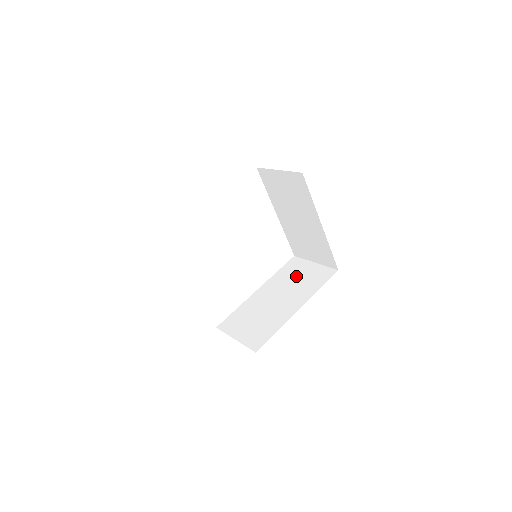
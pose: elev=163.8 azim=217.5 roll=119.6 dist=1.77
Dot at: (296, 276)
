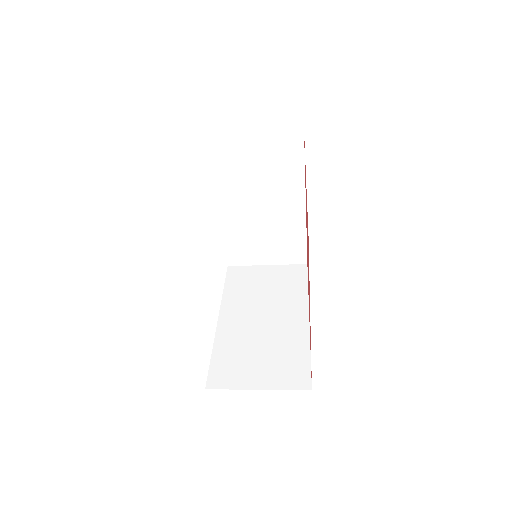
Dot at: (259, 285)
